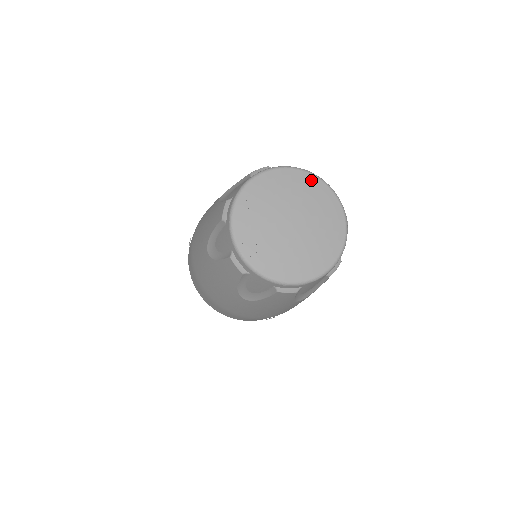
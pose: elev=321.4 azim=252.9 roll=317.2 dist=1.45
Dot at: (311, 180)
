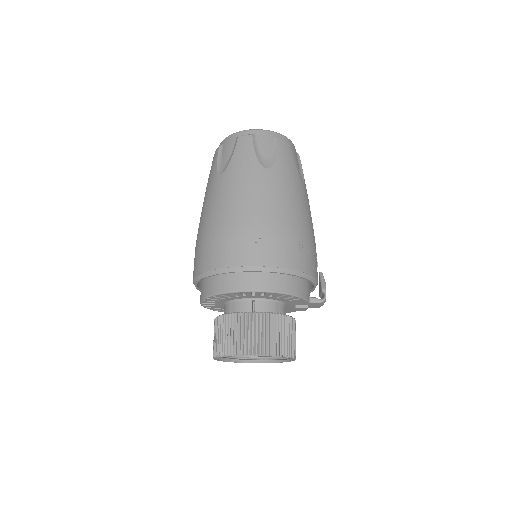
Dot at: occluded
